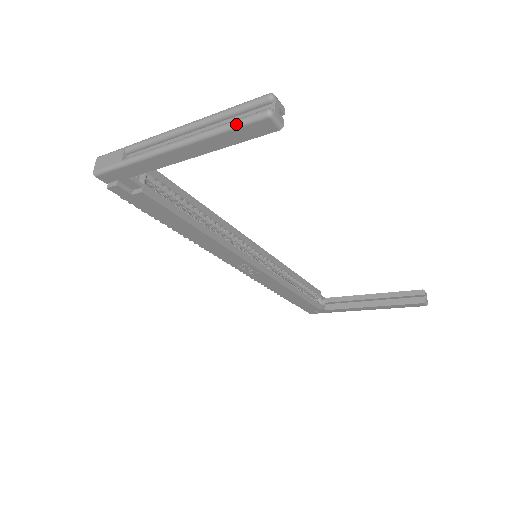
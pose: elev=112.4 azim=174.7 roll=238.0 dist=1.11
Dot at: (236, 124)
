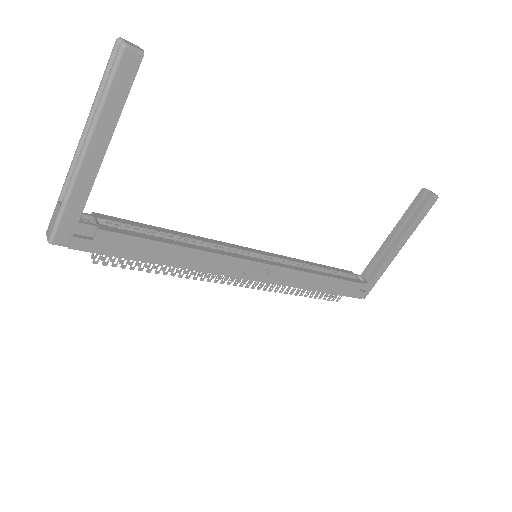
Dot at: (109, 78)
